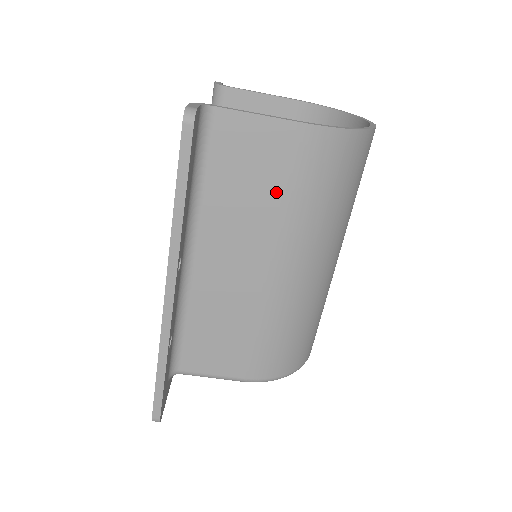
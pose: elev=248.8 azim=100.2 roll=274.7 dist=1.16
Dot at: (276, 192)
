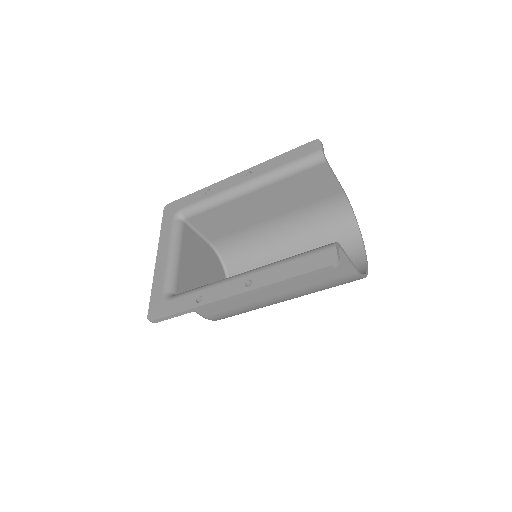
Dot at: (317, 281)
